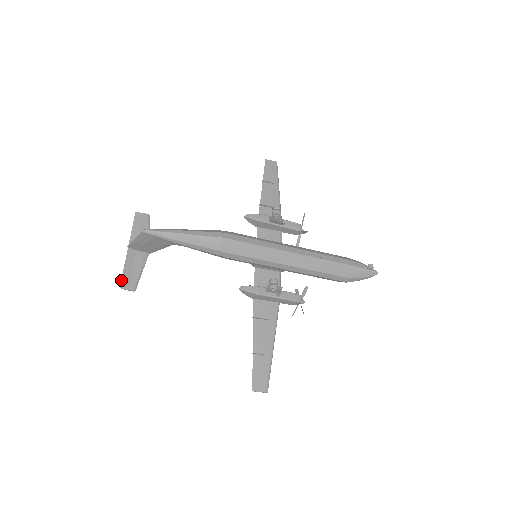
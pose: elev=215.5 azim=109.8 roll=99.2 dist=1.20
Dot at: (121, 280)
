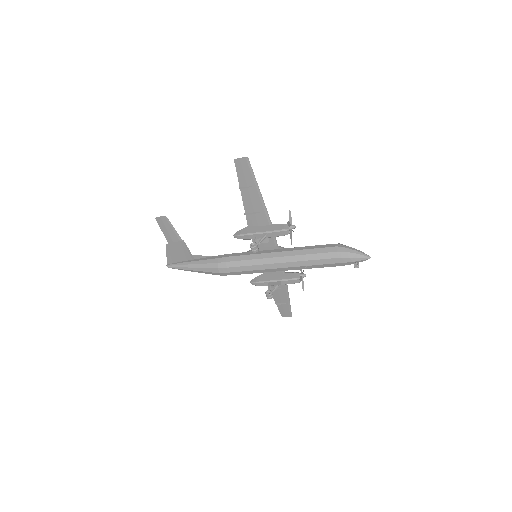
Dot at: occluded
